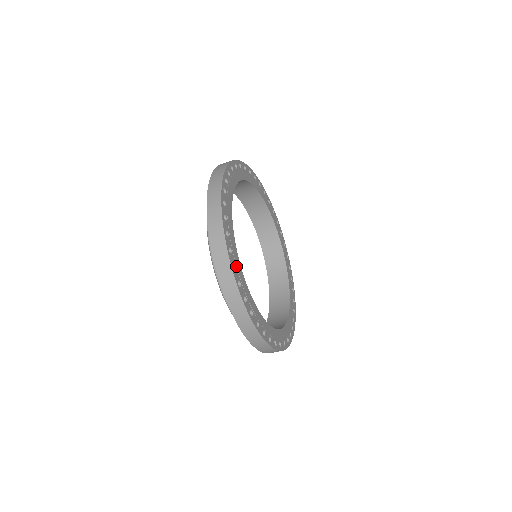
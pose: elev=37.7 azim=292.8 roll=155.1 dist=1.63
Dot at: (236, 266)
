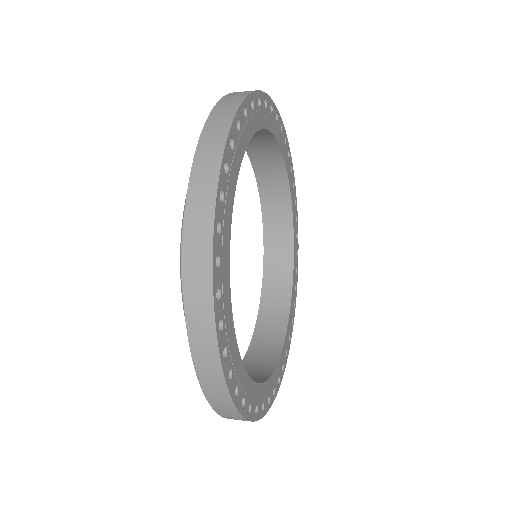
Dot at: (233, 366)
